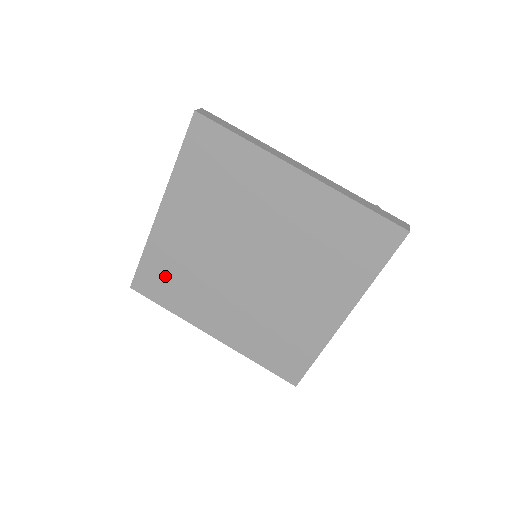
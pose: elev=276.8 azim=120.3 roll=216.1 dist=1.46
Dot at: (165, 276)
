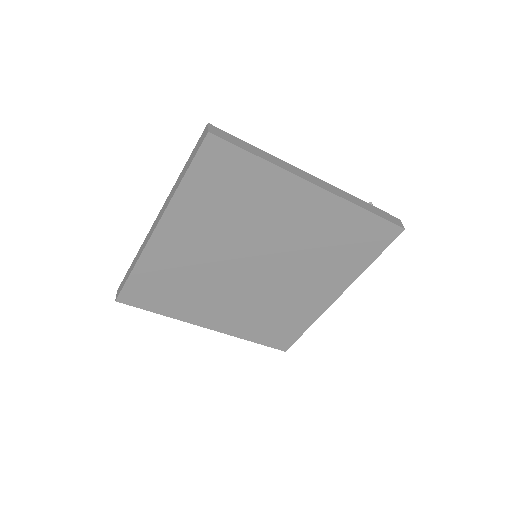
Dot at: (159, 286)
